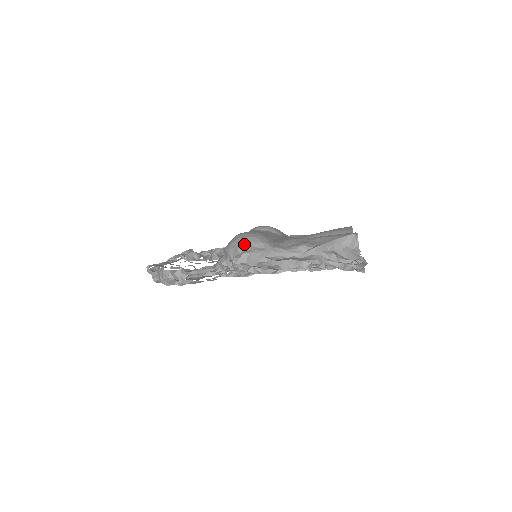
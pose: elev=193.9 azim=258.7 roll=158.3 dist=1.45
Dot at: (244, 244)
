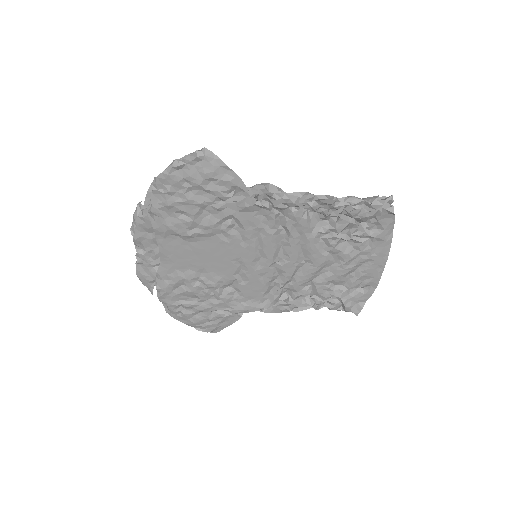
Dot at: occluded
